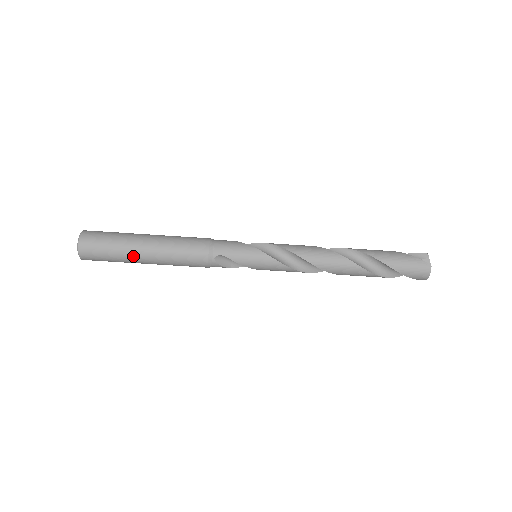
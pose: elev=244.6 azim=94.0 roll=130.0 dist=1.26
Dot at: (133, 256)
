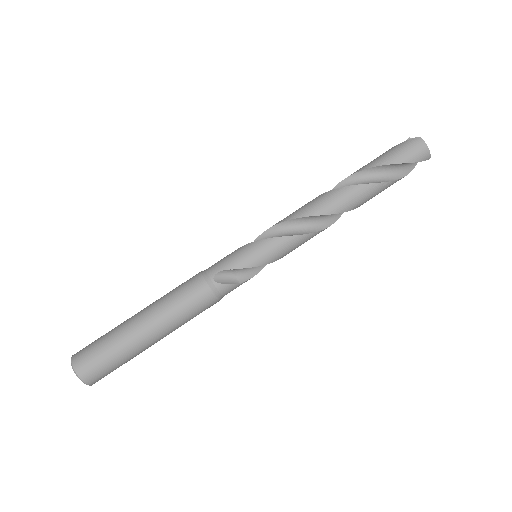
Dot at: (133, 337)
